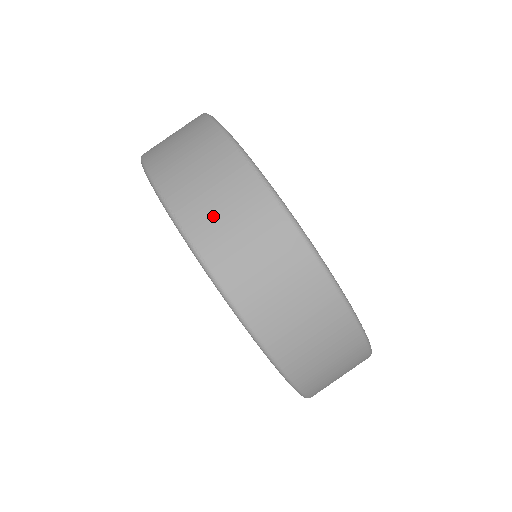
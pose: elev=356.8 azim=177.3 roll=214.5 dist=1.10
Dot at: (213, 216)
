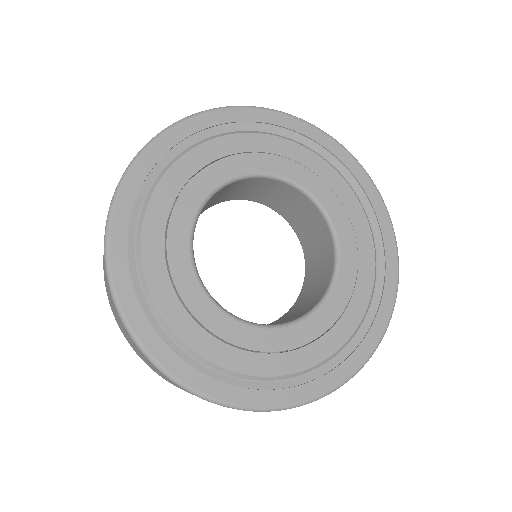
Dot at: (117, 319)
